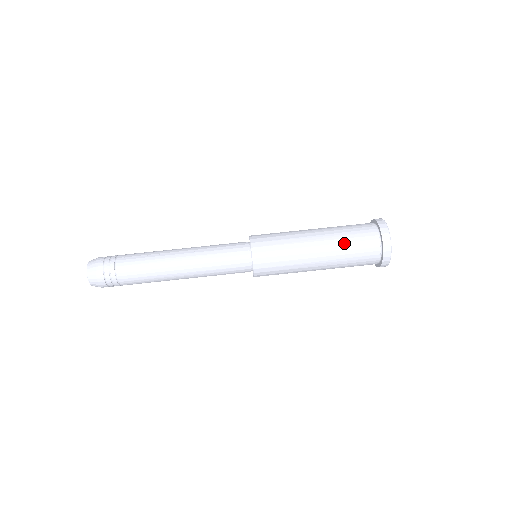
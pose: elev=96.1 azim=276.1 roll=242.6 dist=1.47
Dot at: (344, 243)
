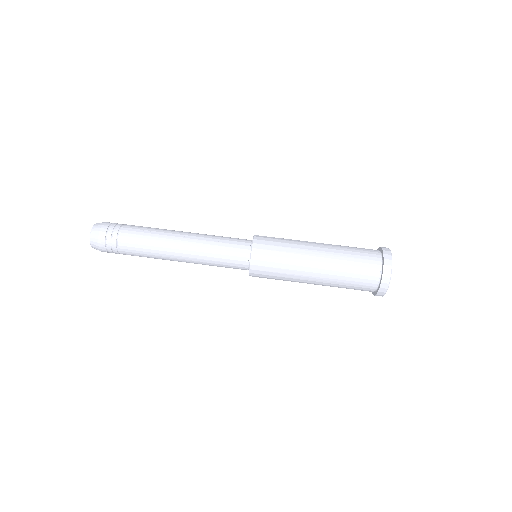
Dot at: (344, 265)
